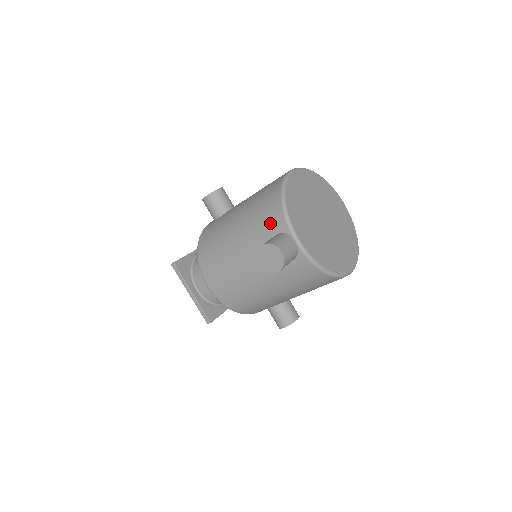
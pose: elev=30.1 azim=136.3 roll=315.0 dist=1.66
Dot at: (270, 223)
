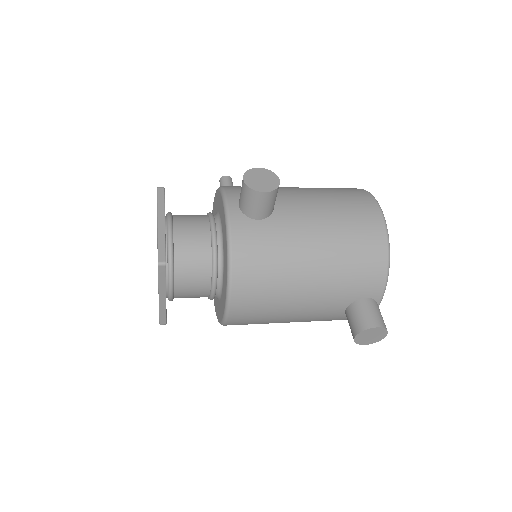
Dot at: (365, 285)
